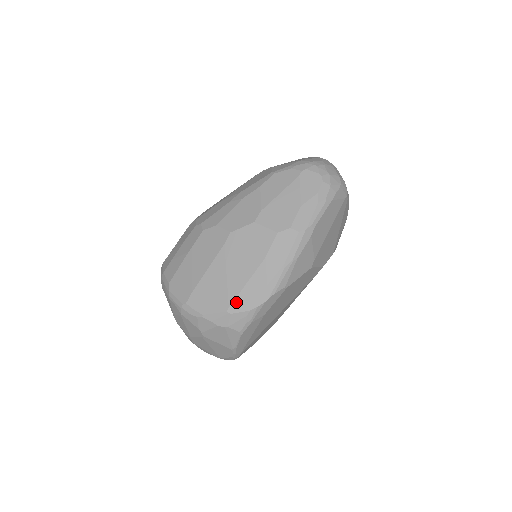
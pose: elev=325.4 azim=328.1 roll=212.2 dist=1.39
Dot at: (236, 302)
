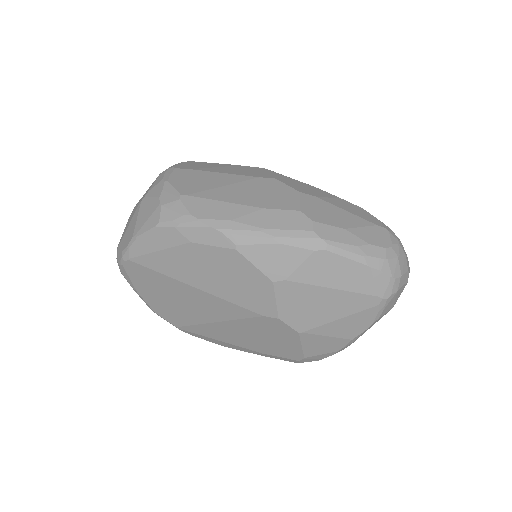
Dot at: (196, 199)
